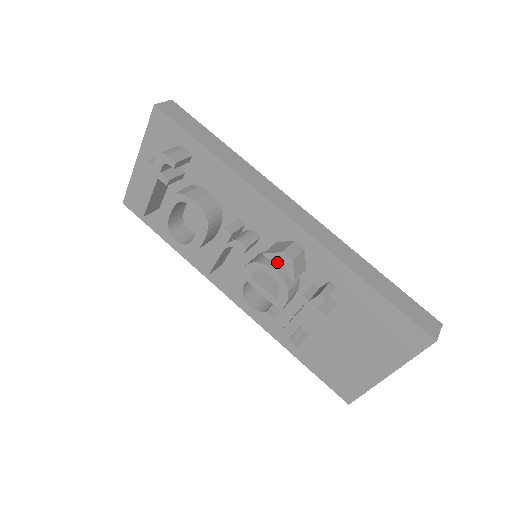
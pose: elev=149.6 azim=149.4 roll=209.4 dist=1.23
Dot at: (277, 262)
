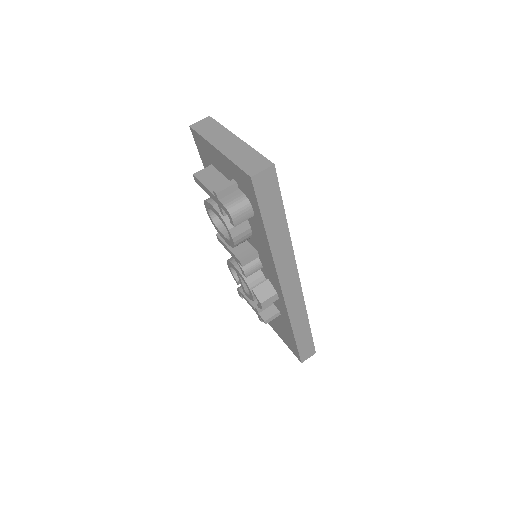
Dot at: occluded
